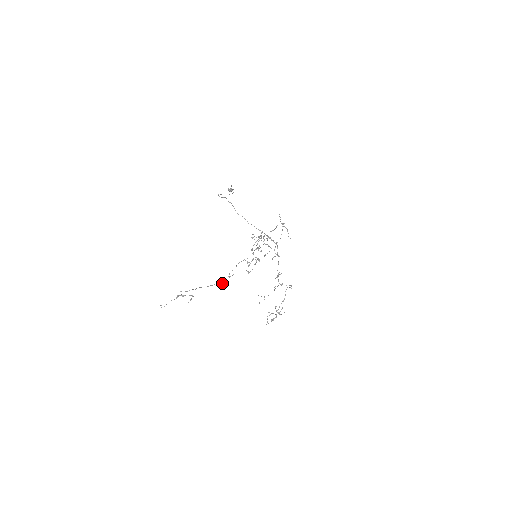
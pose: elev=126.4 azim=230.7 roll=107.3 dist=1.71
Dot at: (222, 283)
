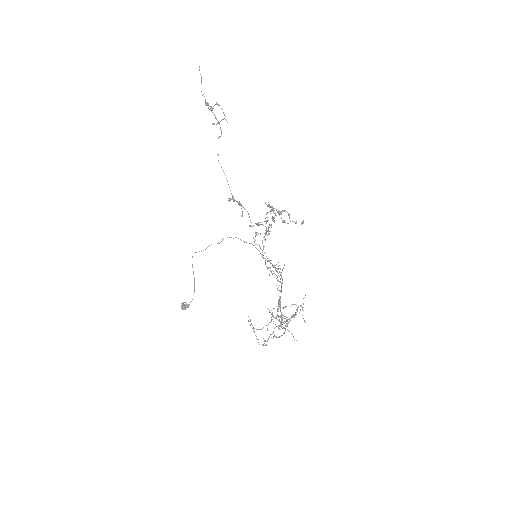
Dot at: occluded
